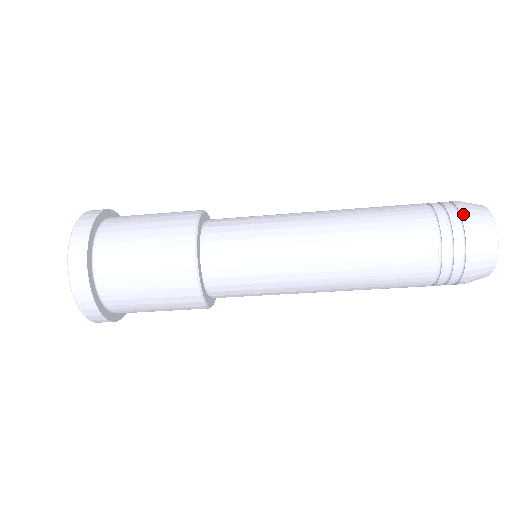
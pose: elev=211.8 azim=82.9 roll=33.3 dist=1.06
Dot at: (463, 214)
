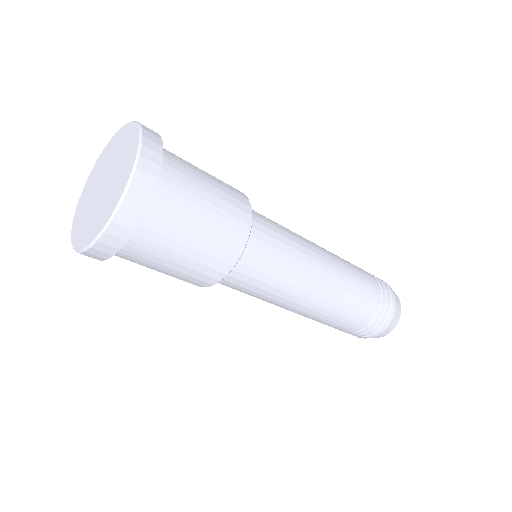
Dot at: (389, 286)
